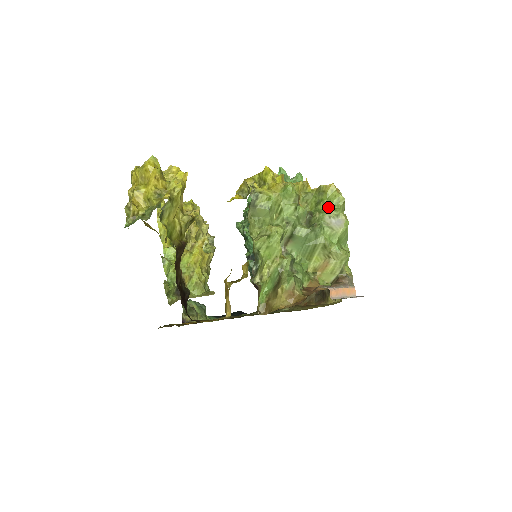
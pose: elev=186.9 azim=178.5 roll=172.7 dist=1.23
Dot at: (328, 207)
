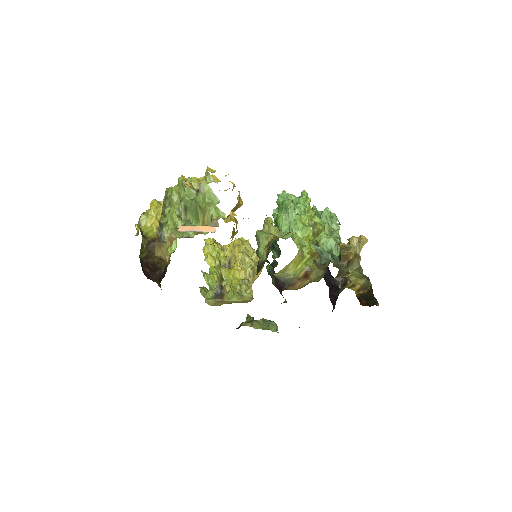
Dot at: occluded
